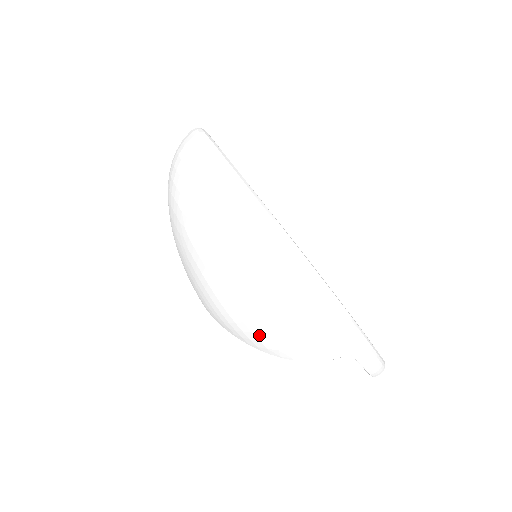
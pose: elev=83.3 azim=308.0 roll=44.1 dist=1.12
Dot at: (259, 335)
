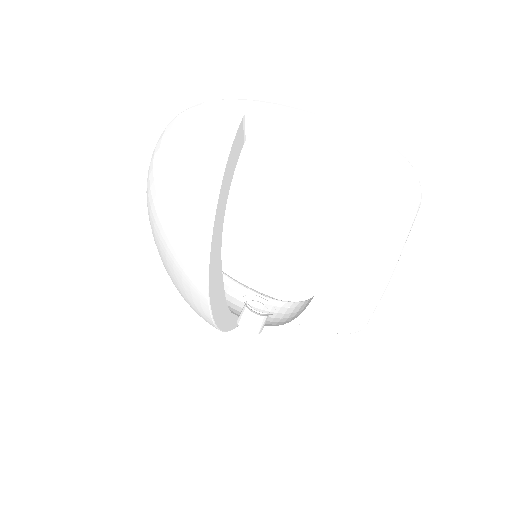
Dot at: (183, 189)
